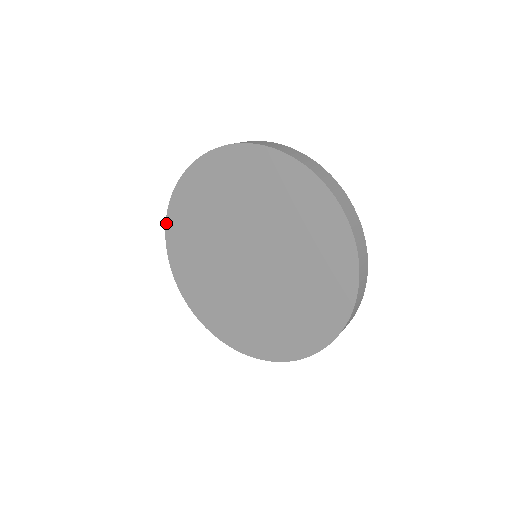
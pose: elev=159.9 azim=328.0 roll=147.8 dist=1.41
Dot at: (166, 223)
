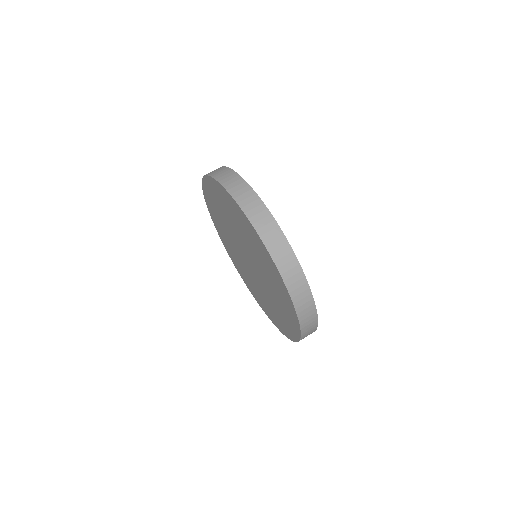
Dot at: (203, 191)
